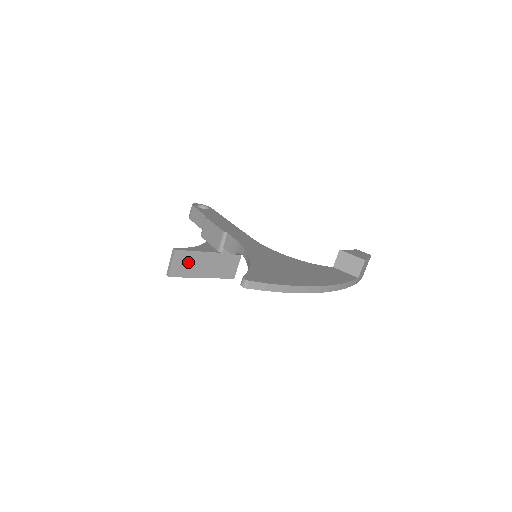
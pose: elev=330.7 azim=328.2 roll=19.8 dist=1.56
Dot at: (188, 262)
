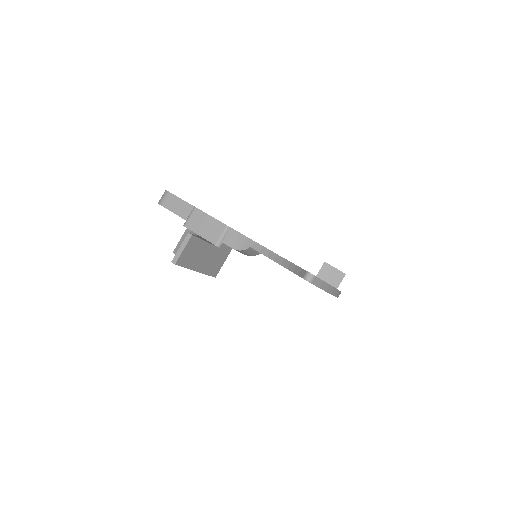
Dot at: (194, 251)
